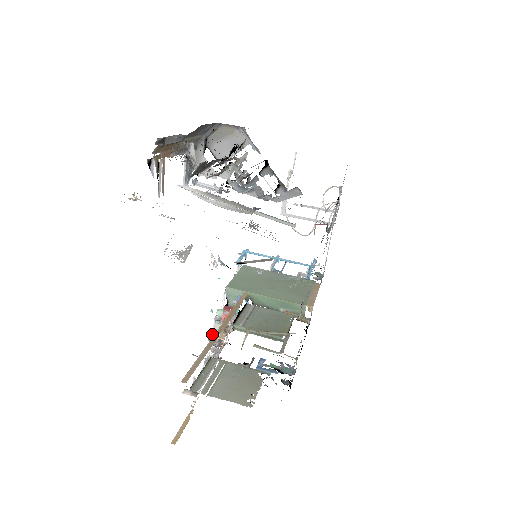
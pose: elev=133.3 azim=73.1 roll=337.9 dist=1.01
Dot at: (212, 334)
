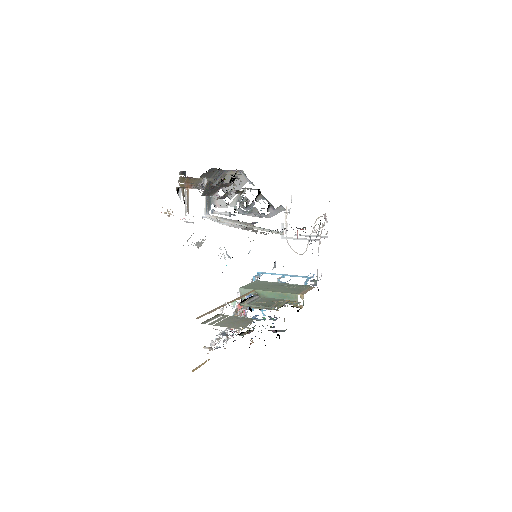
Dot at: occluded
